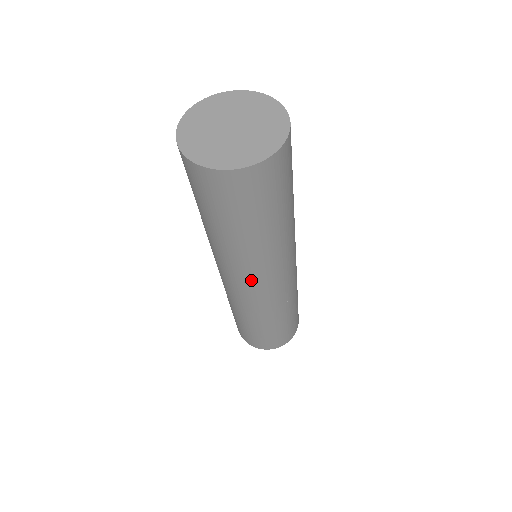
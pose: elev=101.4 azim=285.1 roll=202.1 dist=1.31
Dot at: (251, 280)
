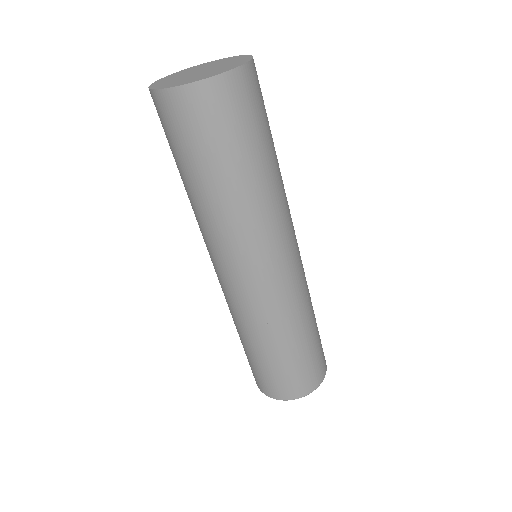
Dot at: (275, 251)
